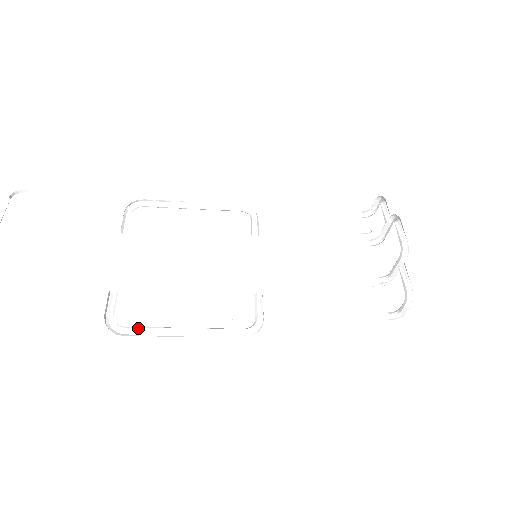
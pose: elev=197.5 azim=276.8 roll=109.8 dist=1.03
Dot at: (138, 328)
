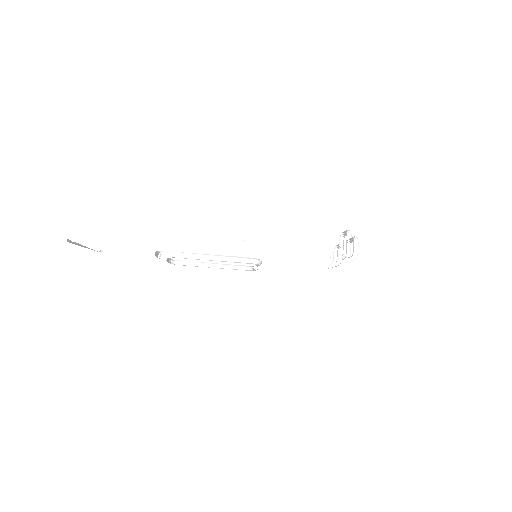
Dot at: (177, 252)
